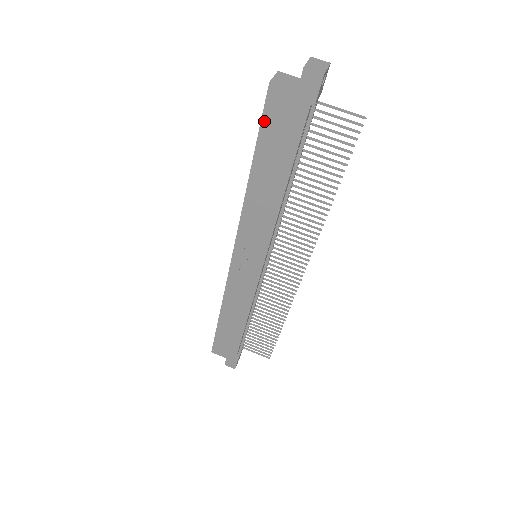
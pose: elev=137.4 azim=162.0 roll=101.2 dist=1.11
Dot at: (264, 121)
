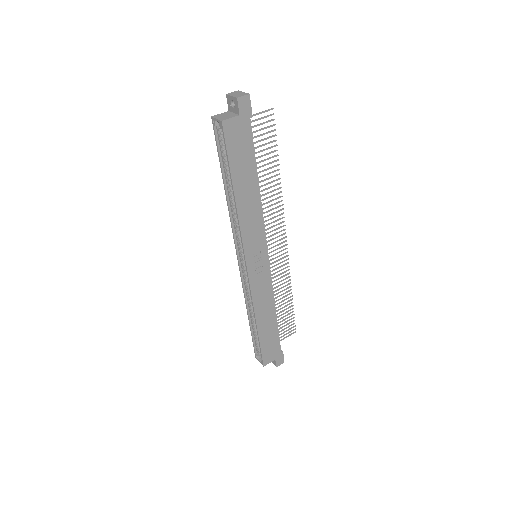
Dot at: (228, 149)
